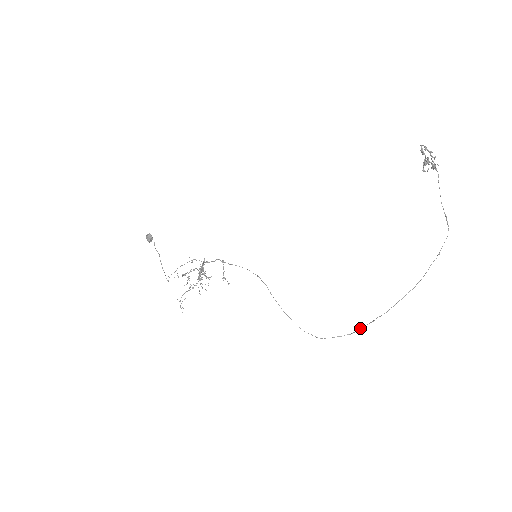
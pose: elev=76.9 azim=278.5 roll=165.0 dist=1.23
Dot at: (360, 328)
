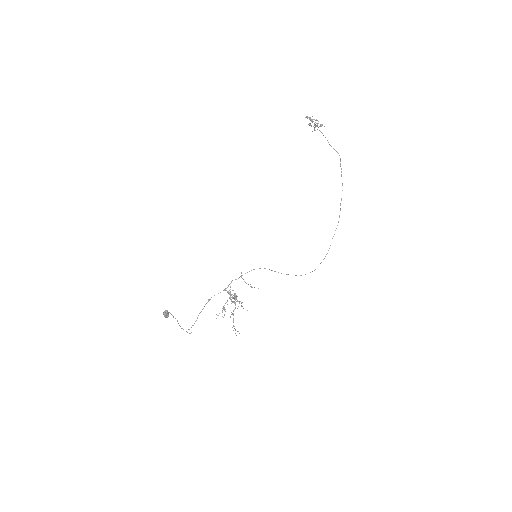
Dot at: (330, 245)
